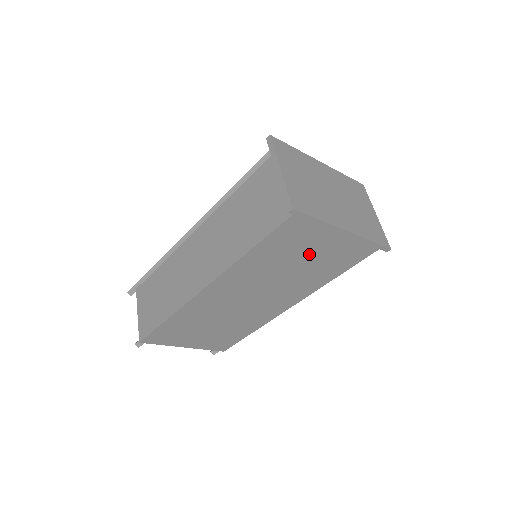
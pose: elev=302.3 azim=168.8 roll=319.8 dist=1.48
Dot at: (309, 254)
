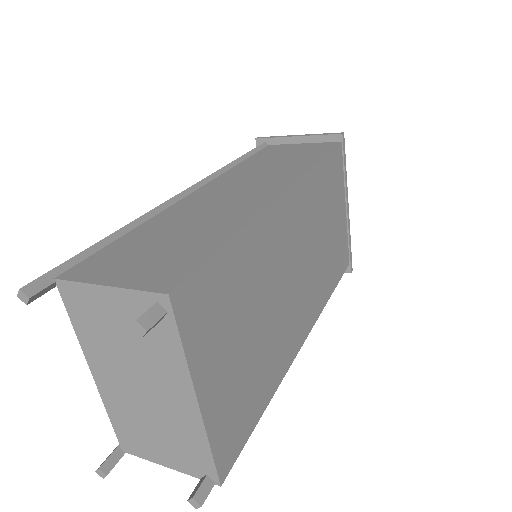
Dot at: (333, 220)
